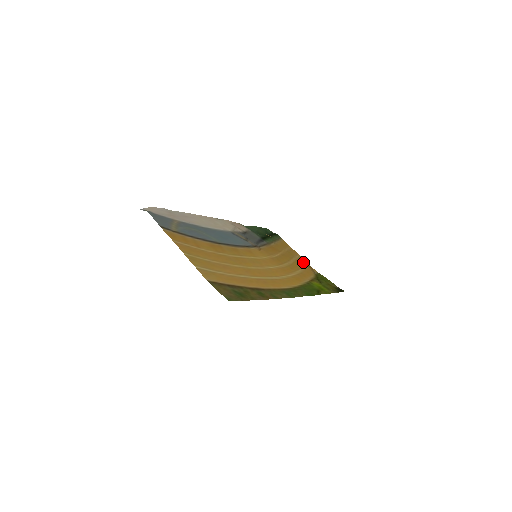
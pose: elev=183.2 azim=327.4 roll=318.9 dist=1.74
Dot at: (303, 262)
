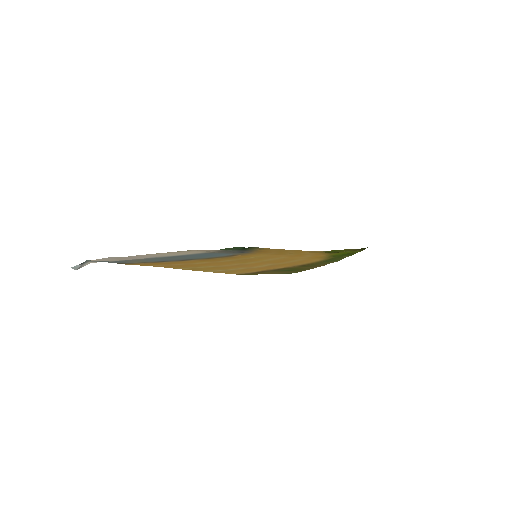
Dot at: occluded
